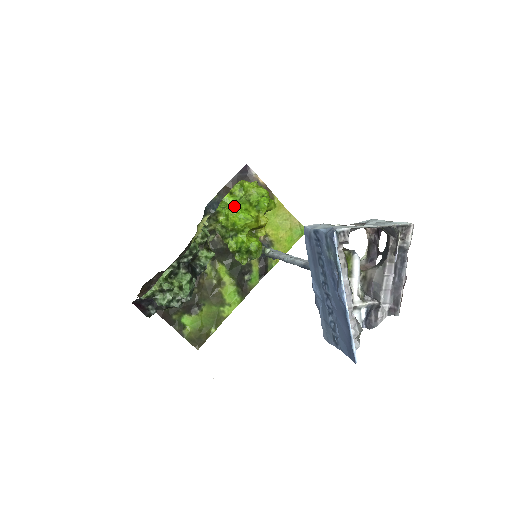
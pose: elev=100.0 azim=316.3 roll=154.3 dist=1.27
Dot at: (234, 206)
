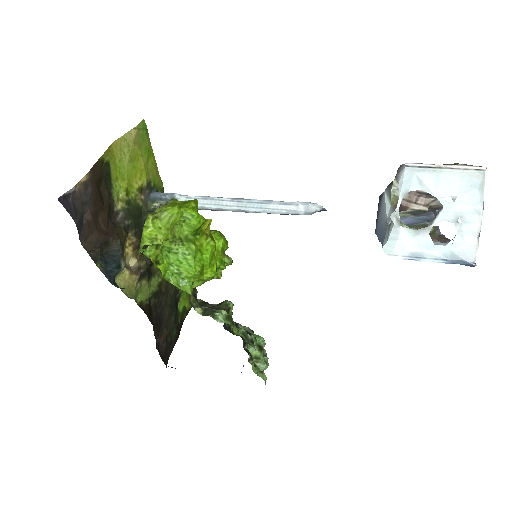
Dot at: (197, 271)
